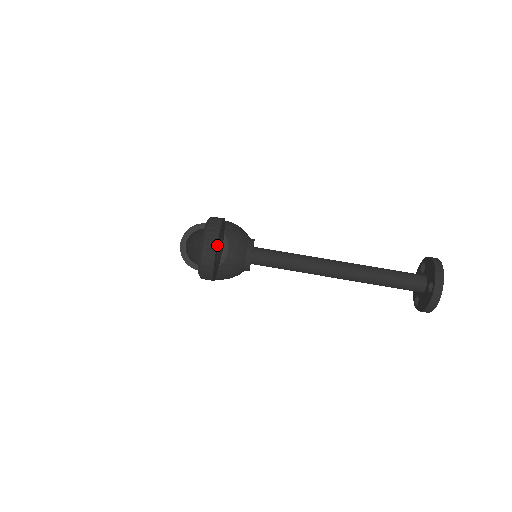
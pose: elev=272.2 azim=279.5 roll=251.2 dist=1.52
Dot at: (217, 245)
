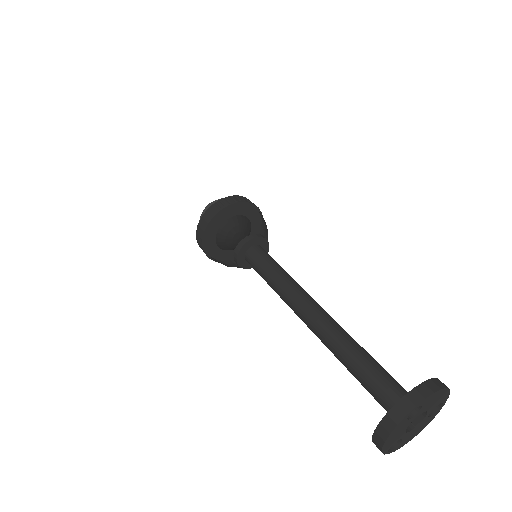
Dot at: (228, 210)
